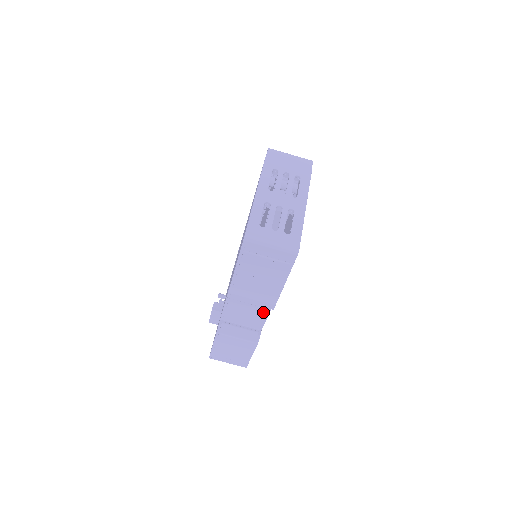
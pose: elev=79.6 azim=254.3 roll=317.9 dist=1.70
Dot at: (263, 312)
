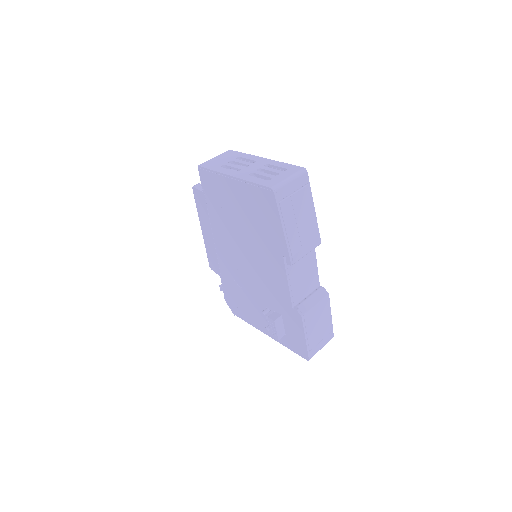
Dot at: (312, 262)
